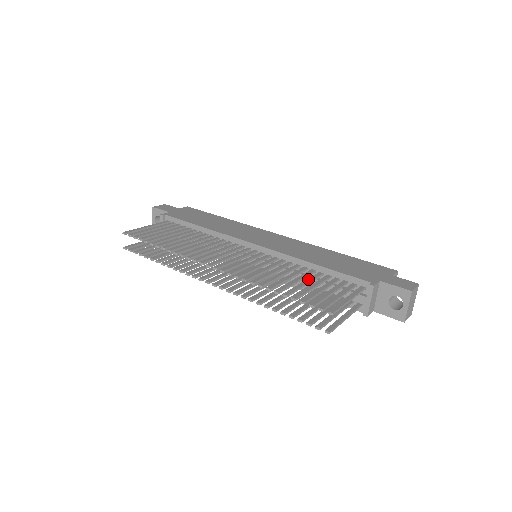
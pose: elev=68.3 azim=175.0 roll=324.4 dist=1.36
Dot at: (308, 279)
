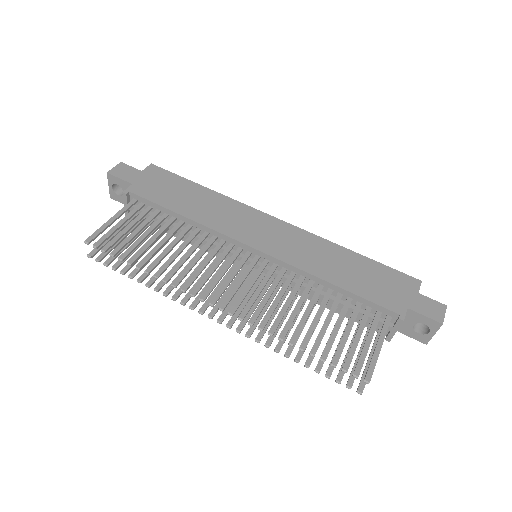
Dot at: (330, 312)
